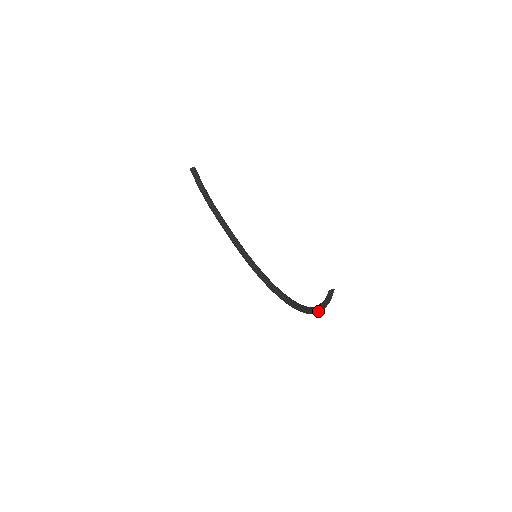
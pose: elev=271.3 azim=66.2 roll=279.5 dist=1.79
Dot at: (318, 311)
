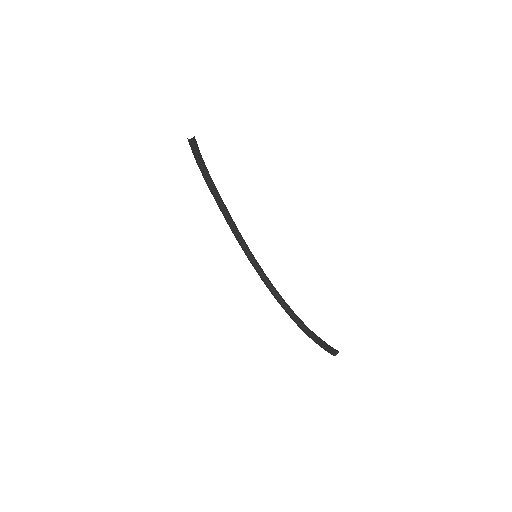
Dot at: (313, 340)
